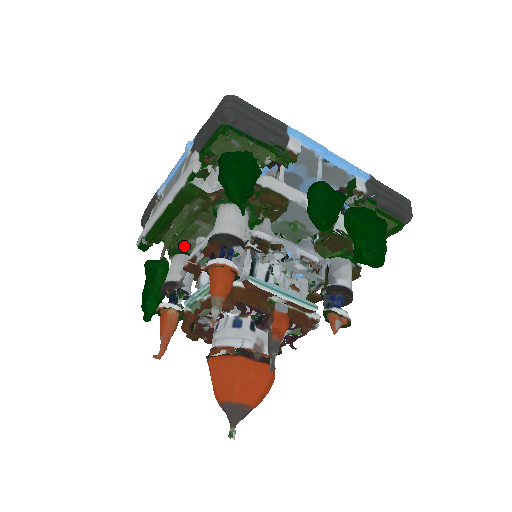
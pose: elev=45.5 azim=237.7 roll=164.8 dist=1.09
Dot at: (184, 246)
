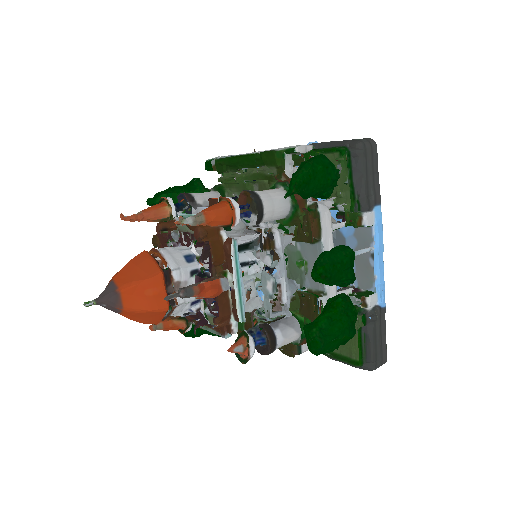
Dot at: (229, 193)
